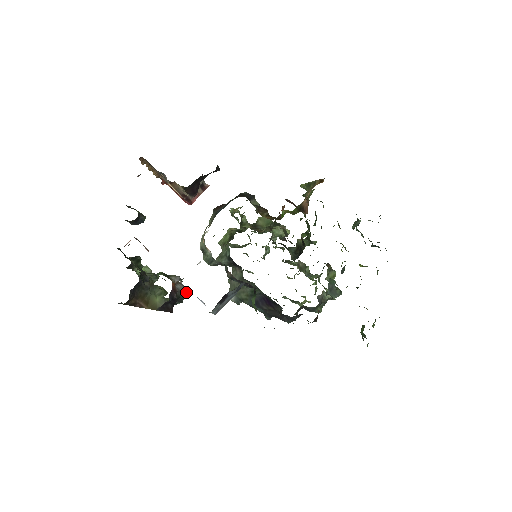
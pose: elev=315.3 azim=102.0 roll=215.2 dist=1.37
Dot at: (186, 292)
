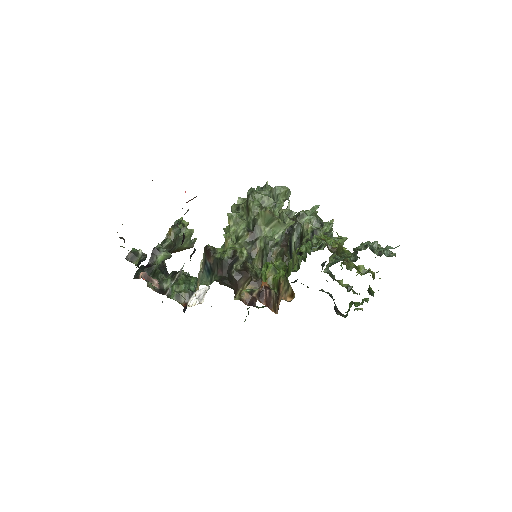
Dot at: occluded
